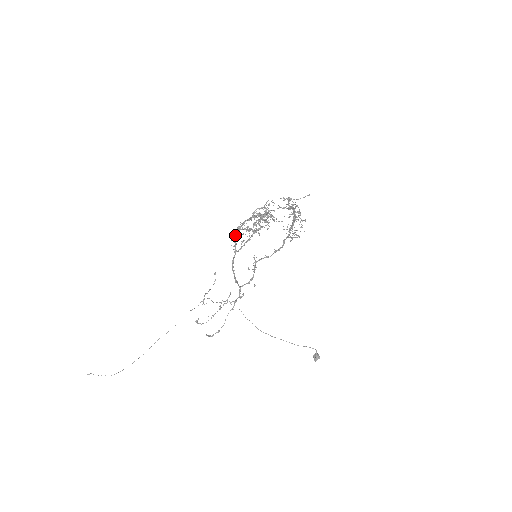
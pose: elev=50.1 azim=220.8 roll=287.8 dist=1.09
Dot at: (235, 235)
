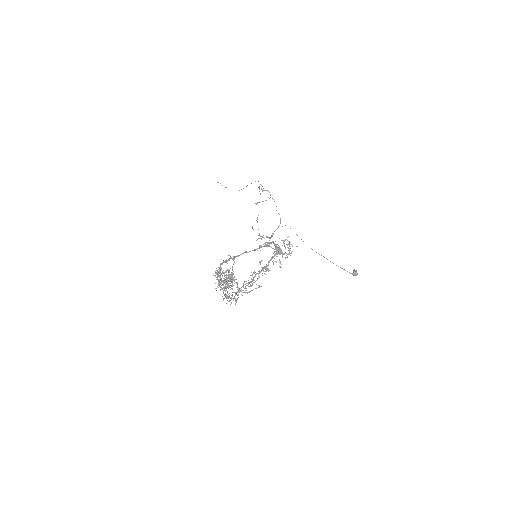
Dot at: (221, 264)
